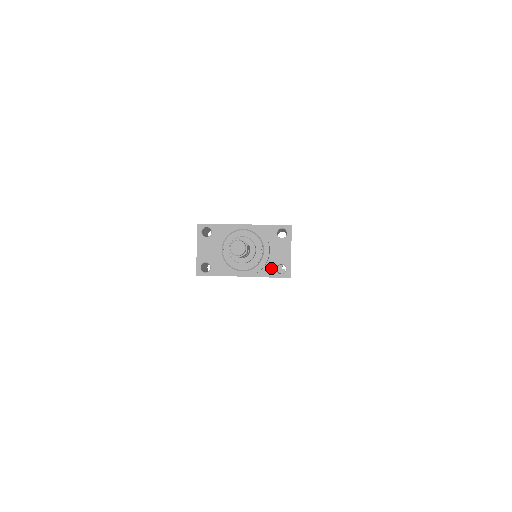
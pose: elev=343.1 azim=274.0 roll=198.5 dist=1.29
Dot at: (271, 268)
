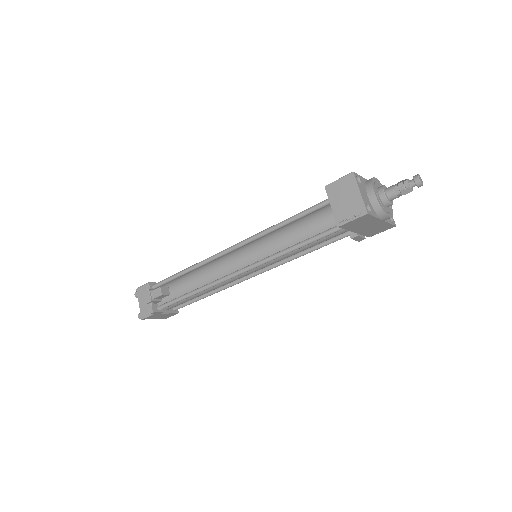
Dot at: occluded
